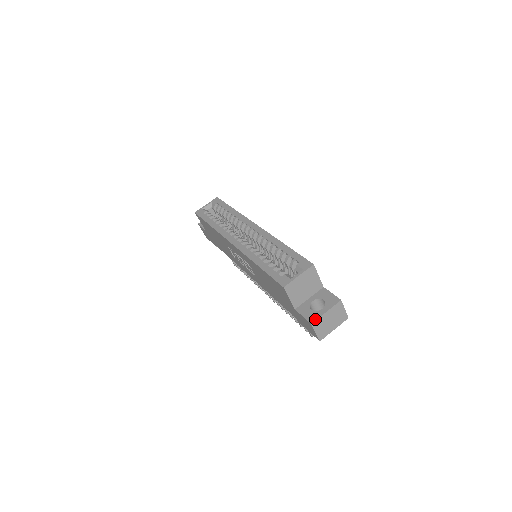
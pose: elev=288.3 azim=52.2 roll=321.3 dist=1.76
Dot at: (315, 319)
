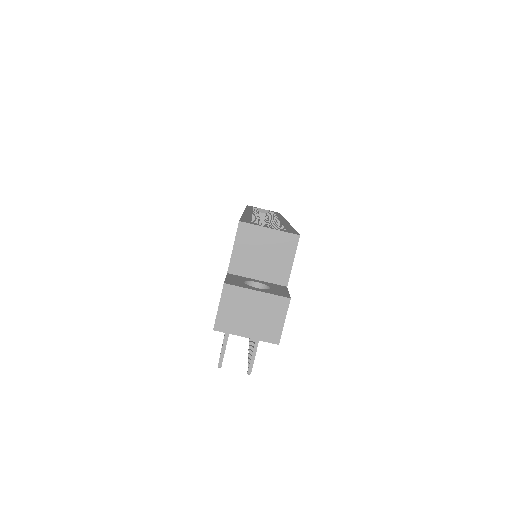
Dot at: (235, 284)
